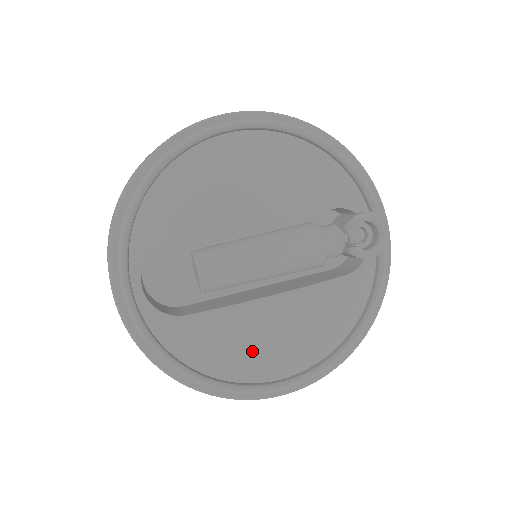
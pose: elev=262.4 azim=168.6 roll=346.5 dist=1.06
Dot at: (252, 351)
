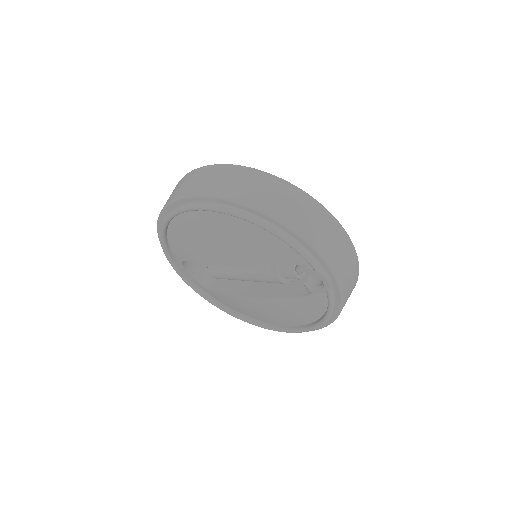
Dot at: (253, 313)
